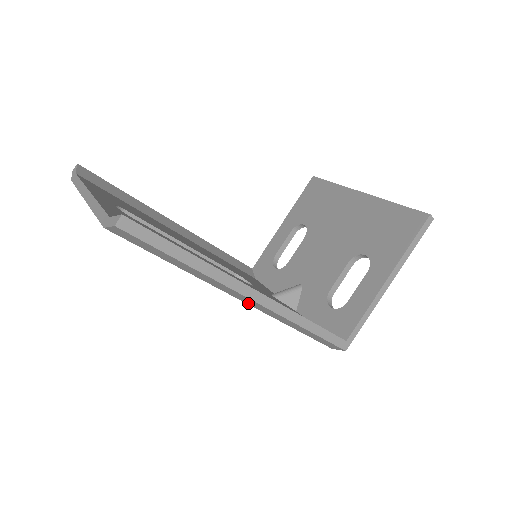
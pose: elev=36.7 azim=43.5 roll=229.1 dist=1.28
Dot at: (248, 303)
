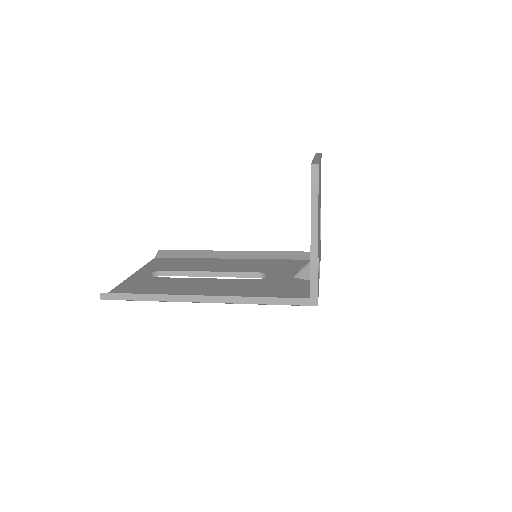
Dot at: occluded
